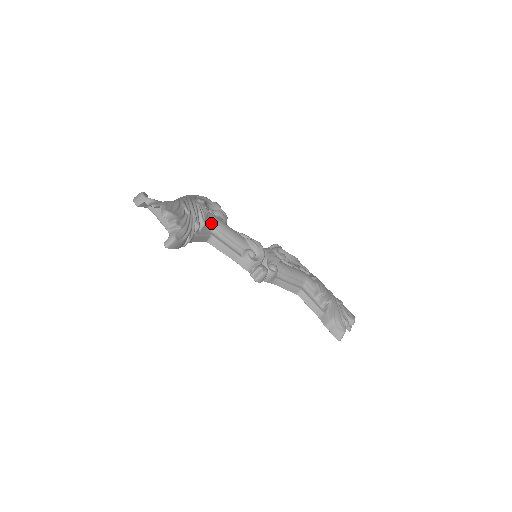
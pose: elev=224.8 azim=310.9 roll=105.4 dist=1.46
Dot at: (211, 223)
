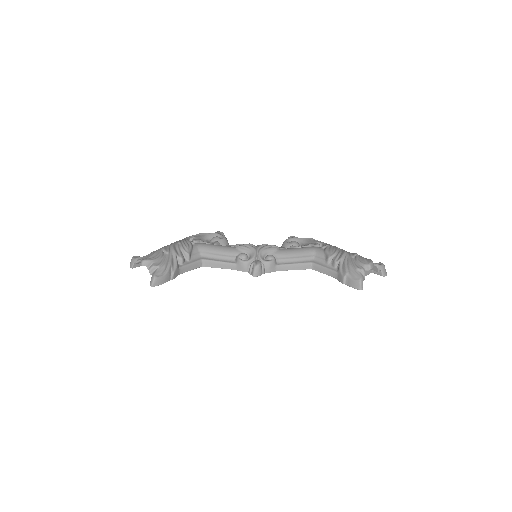
Dot at: (199, 250)
